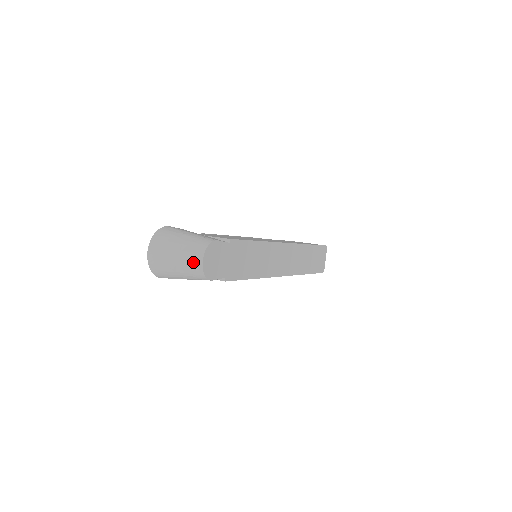
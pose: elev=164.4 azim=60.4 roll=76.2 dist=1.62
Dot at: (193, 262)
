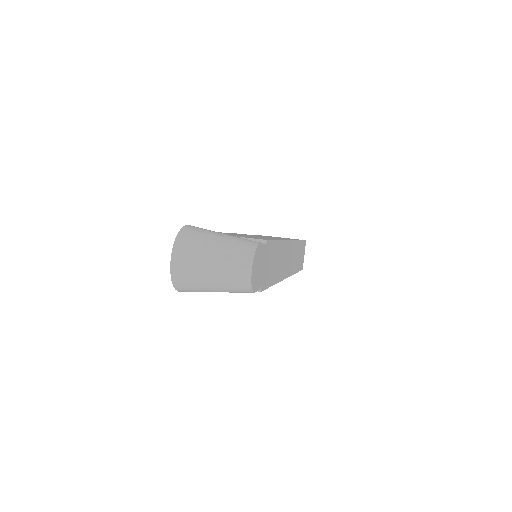
Dot at: (238, 271)
